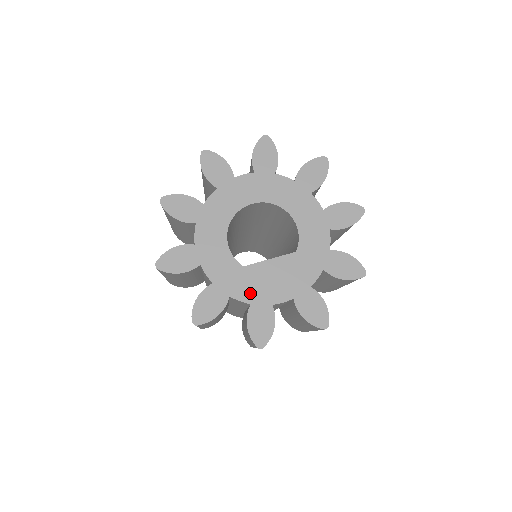
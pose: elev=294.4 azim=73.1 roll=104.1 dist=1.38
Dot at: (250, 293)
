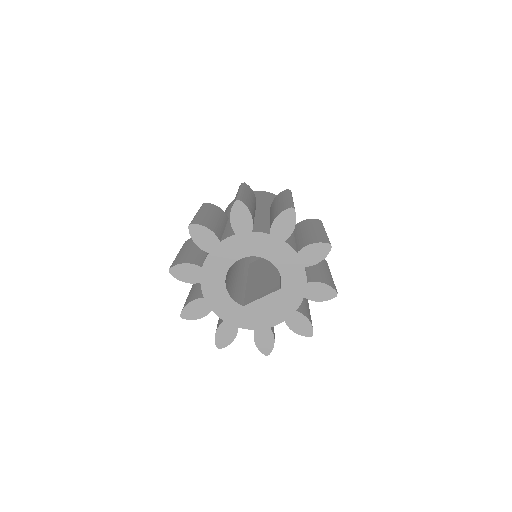
Dot at: (252, 323)
